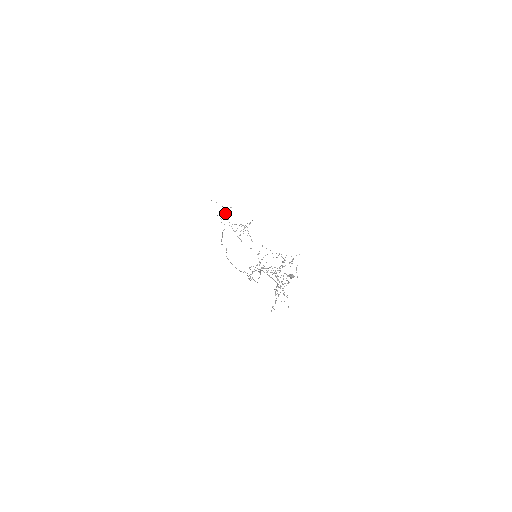
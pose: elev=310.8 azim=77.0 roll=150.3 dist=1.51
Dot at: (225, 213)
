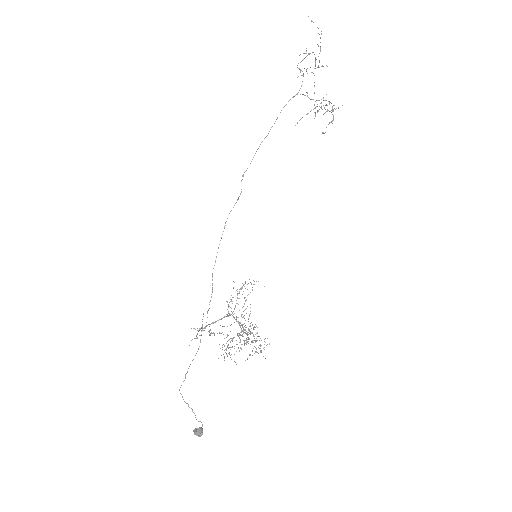
Dot at: (319, 53)
